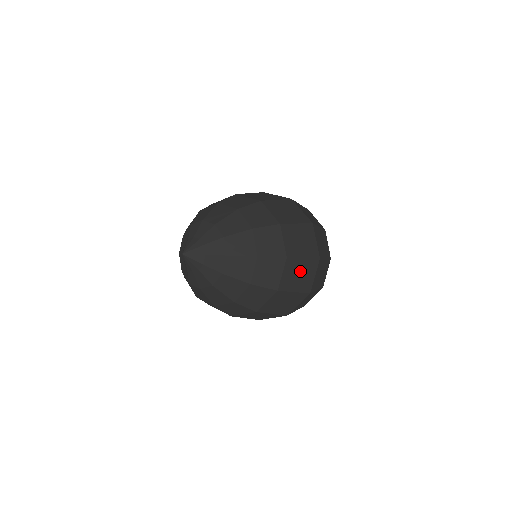
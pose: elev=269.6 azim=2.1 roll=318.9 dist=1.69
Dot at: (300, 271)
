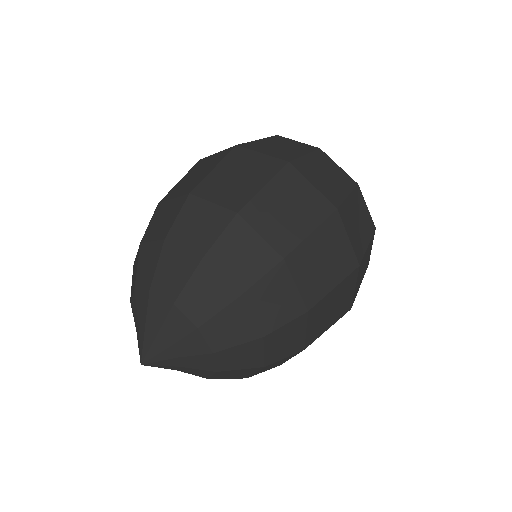
Dot at: (282, 204)
